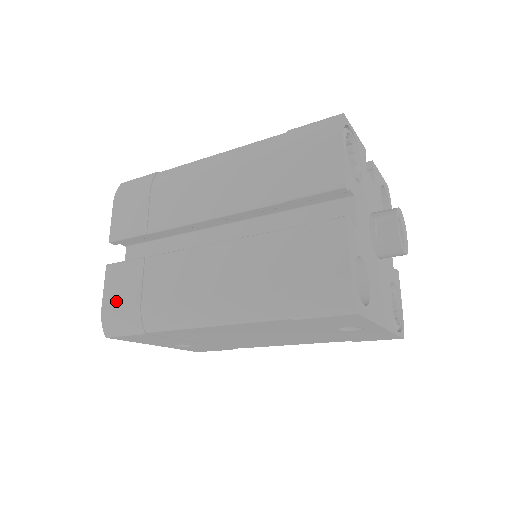
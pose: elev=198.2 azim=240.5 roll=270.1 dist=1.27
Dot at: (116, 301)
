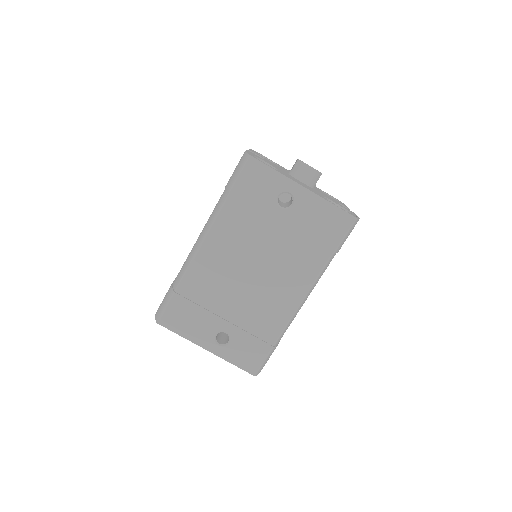
Dot at: occluded
